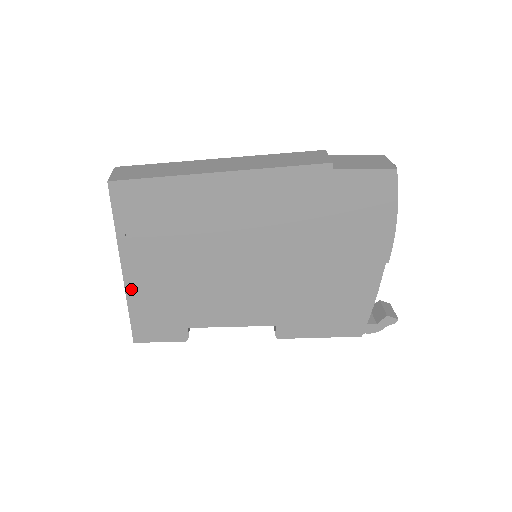
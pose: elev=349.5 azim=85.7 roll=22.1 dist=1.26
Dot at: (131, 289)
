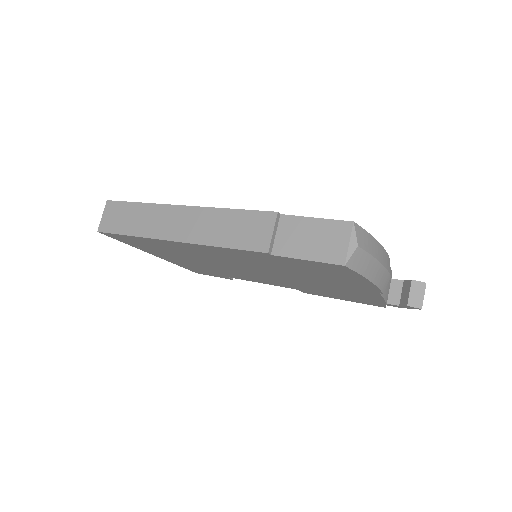
Dot at: (170, 261)
